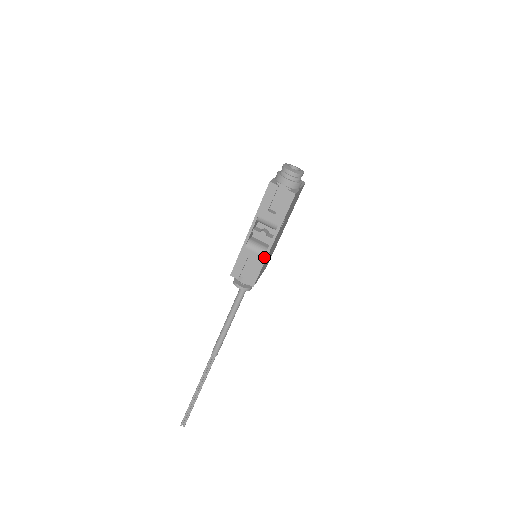
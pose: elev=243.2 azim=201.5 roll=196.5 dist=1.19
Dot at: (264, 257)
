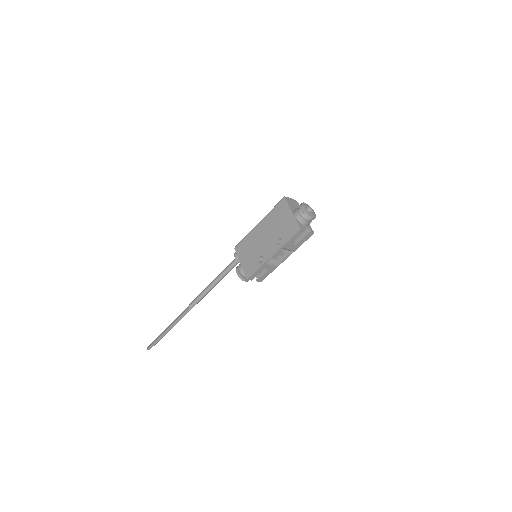
Dot at: (276, 267)
